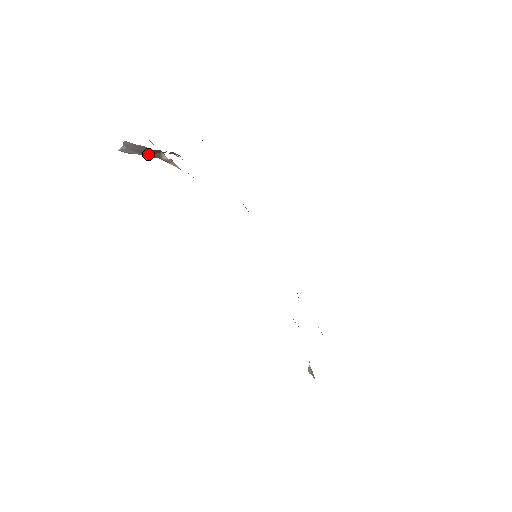
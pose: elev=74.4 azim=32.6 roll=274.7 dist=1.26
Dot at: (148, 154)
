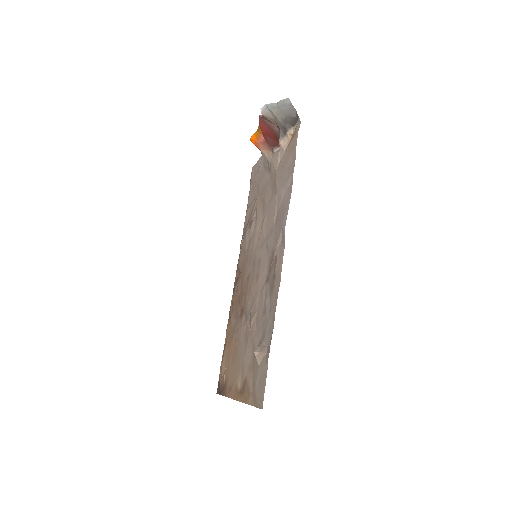
Dot at: (285, 120)
